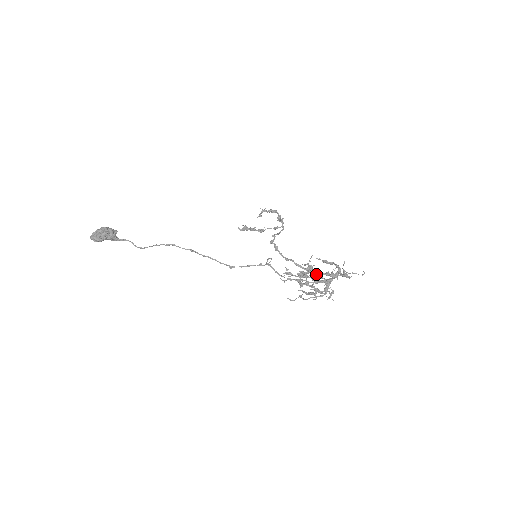
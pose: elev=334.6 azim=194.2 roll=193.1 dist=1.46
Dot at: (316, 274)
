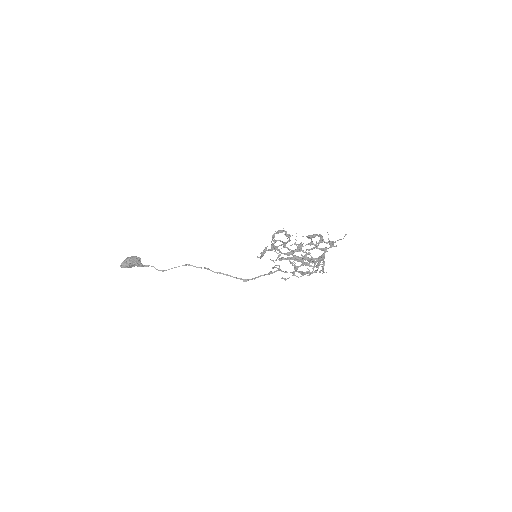
Dot at: (300, 246)
